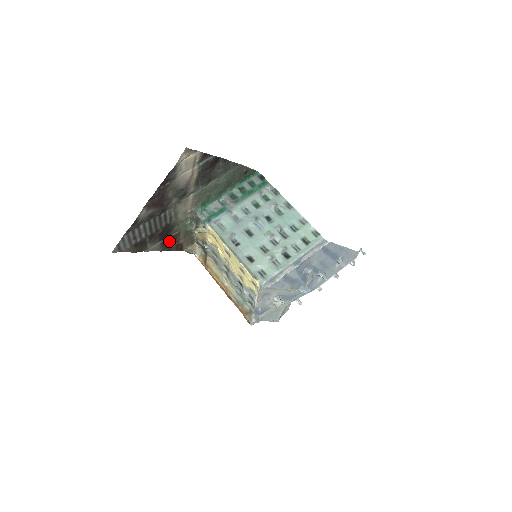
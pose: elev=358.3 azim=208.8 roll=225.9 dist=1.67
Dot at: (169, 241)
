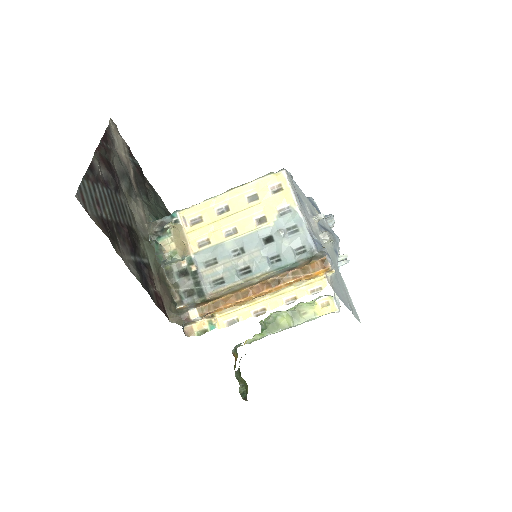
Dot at: (142, 274)
